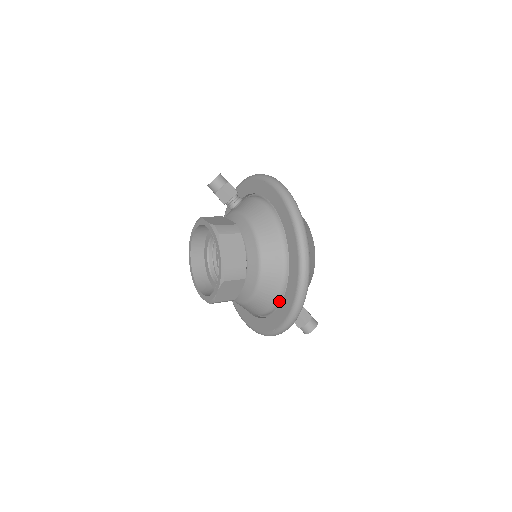
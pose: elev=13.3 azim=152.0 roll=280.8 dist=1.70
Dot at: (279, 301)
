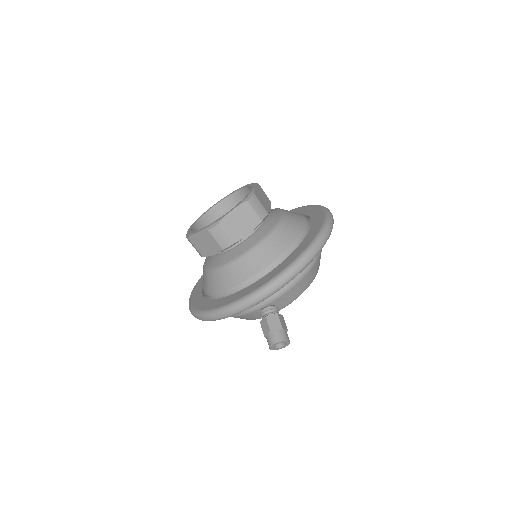
Dot at: (280, 261)
